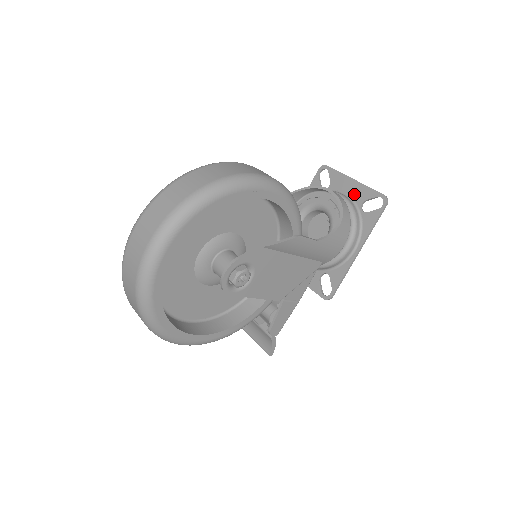
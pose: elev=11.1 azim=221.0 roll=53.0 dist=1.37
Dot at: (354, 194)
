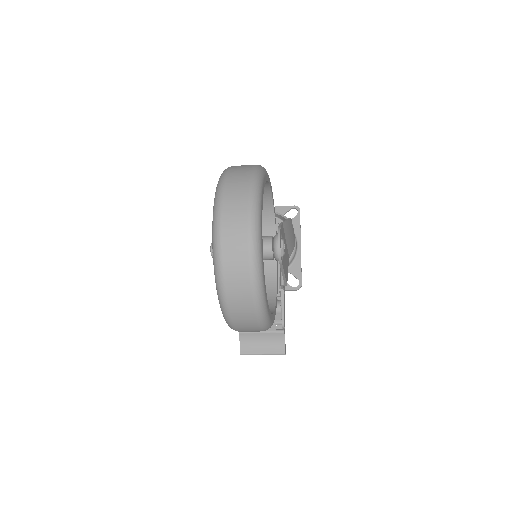
Dot at: occluded
